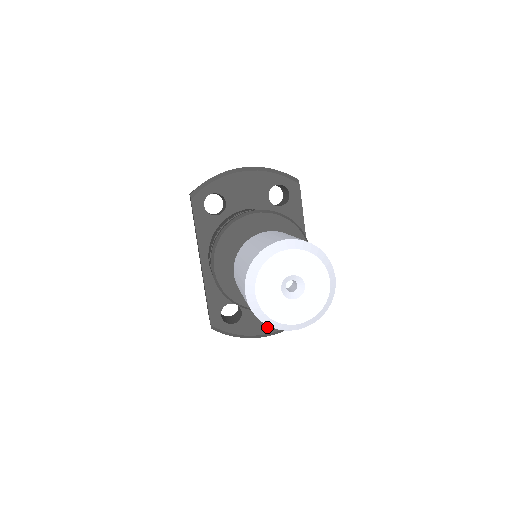
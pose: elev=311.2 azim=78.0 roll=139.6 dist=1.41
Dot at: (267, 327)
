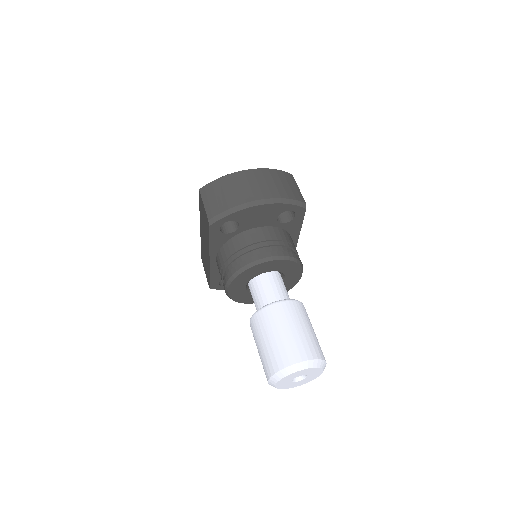
Dot at: occluded
